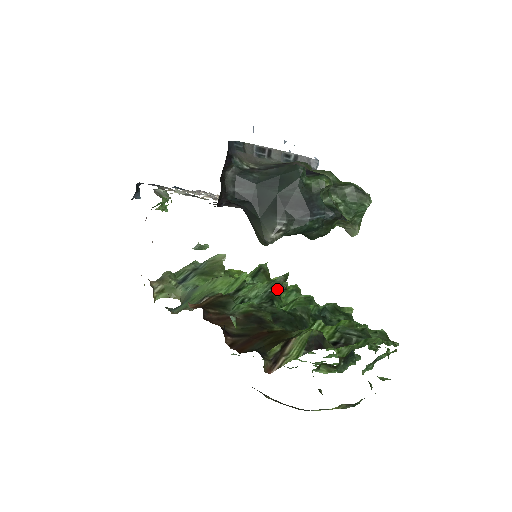
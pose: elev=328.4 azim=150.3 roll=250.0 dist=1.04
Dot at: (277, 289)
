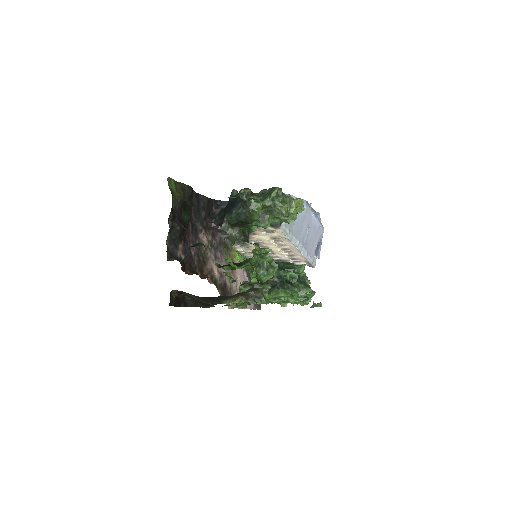
Dot at: occluded
